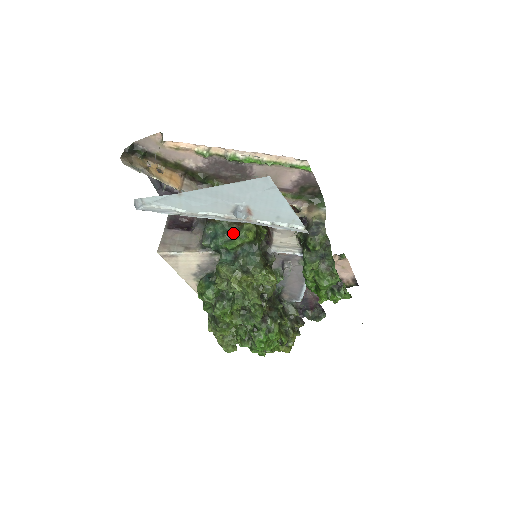
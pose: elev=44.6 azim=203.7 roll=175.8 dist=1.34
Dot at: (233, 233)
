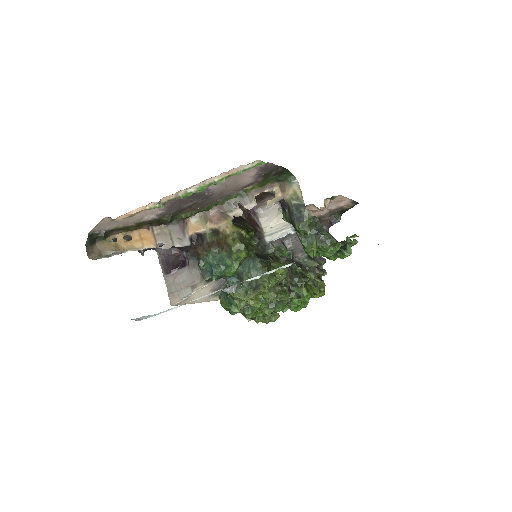
Dot at: (226, 260)
